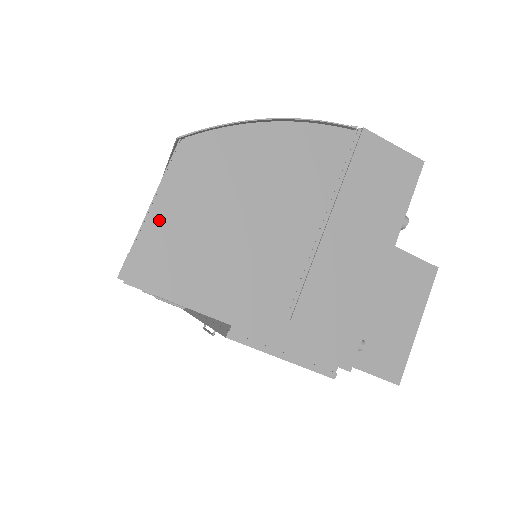
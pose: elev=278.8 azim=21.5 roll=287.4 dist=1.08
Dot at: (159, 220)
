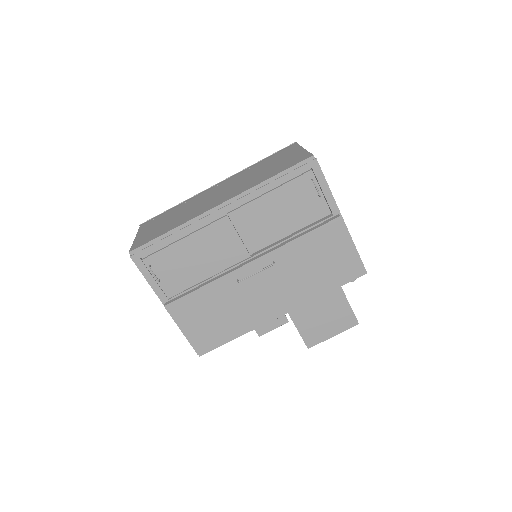
Dot at: occluded
